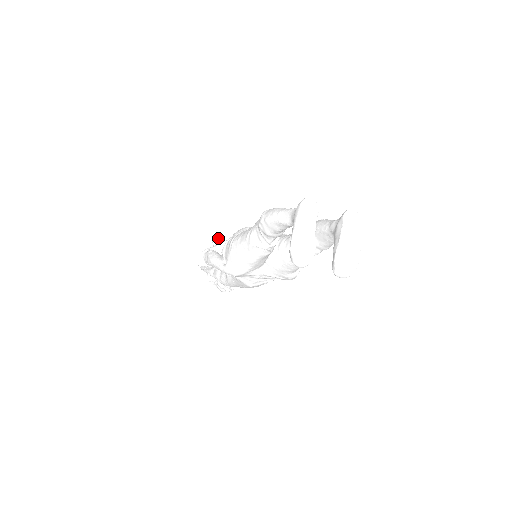
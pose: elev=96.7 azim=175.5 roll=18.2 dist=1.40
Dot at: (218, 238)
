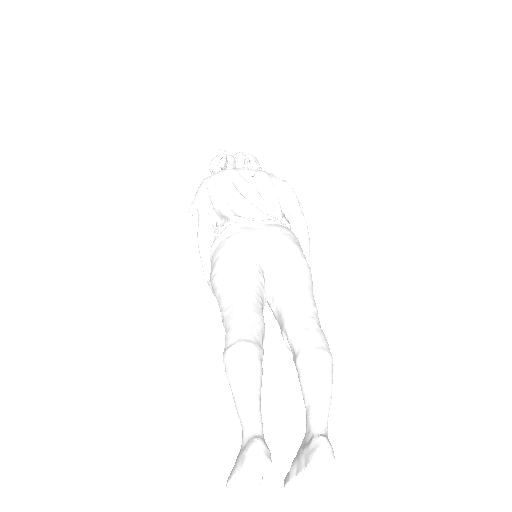
Dot at: (225, 165)
